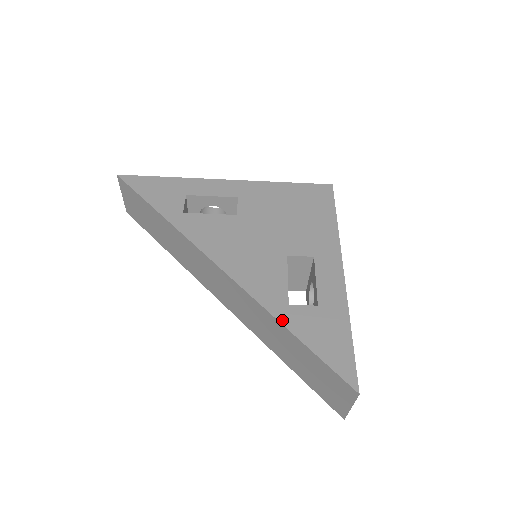
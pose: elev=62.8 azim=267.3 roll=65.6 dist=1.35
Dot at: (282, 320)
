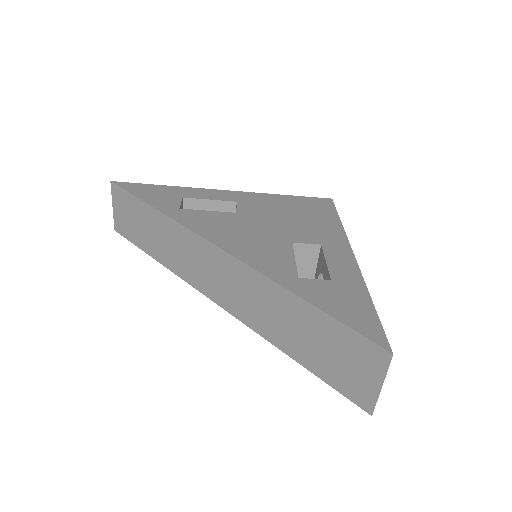
Dot at: (292, 289)
